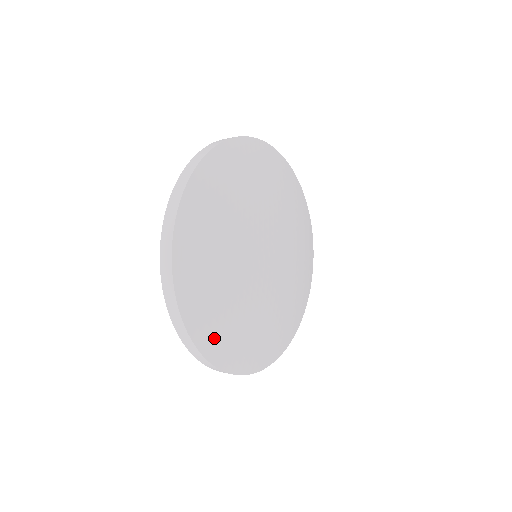
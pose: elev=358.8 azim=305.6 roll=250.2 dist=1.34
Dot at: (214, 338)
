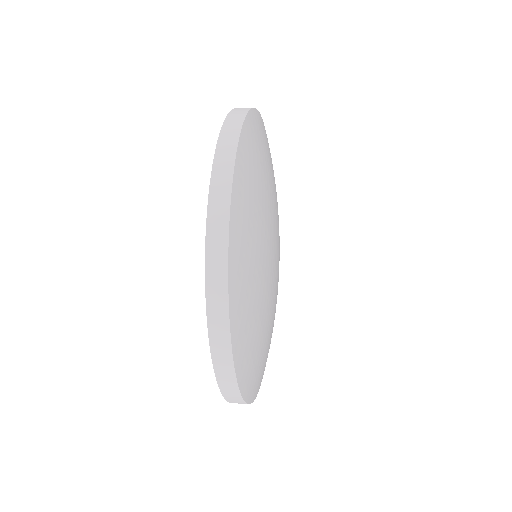
Dot at: occluded
